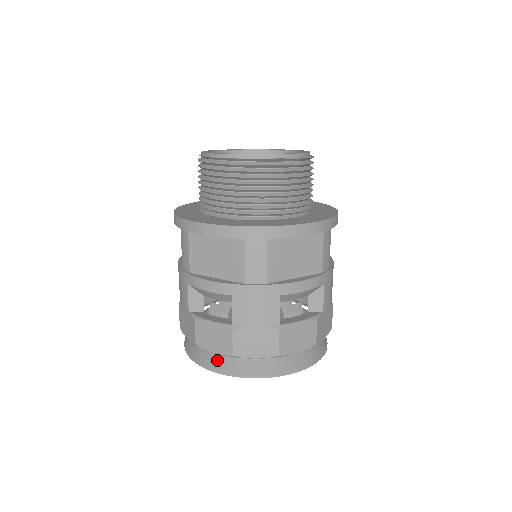
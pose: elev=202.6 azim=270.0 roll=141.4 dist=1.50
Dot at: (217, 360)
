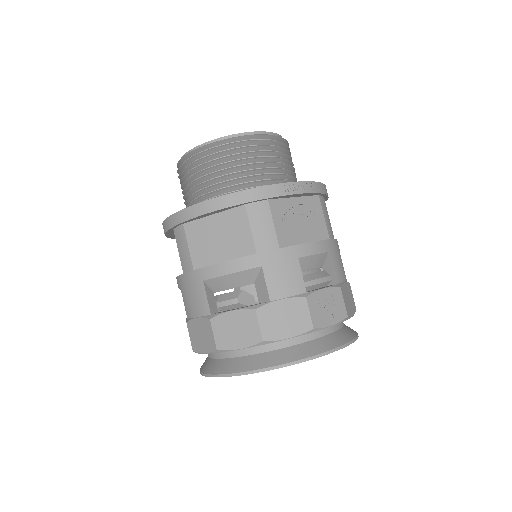
Dot at: occluded
